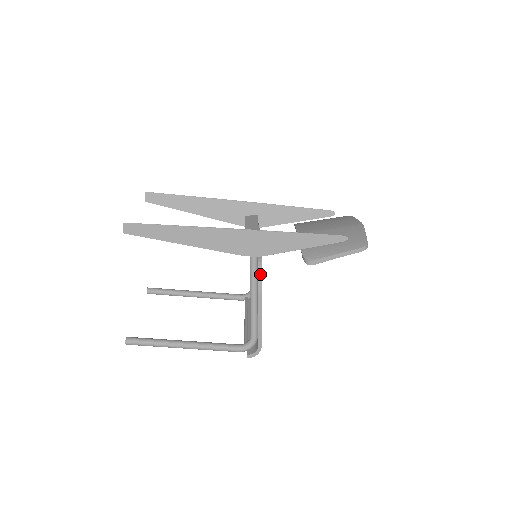
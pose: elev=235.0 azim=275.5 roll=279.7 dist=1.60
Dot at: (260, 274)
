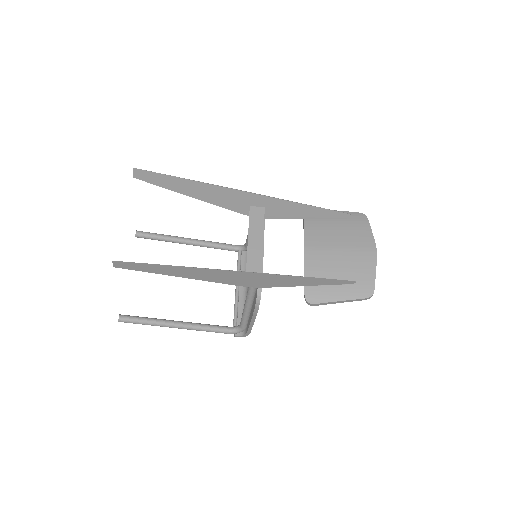
Dot at: (258, 303)
